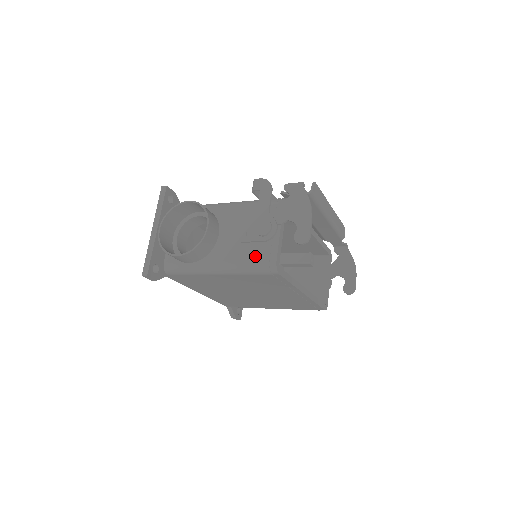
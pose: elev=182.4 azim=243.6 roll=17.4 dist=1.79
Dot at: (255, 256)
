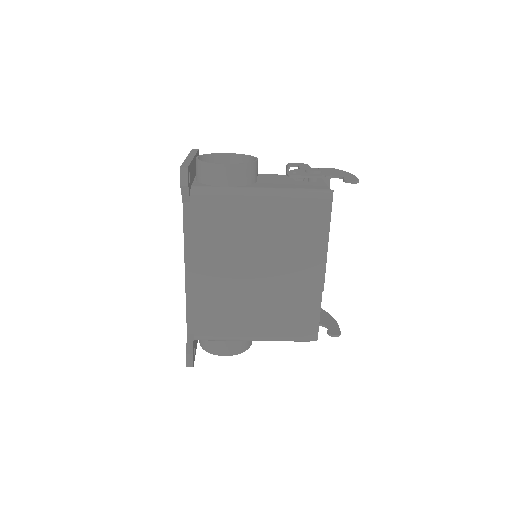
Dot at: (305, 187)
